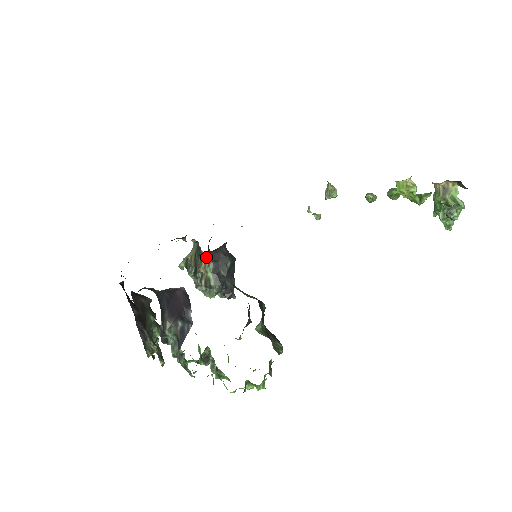
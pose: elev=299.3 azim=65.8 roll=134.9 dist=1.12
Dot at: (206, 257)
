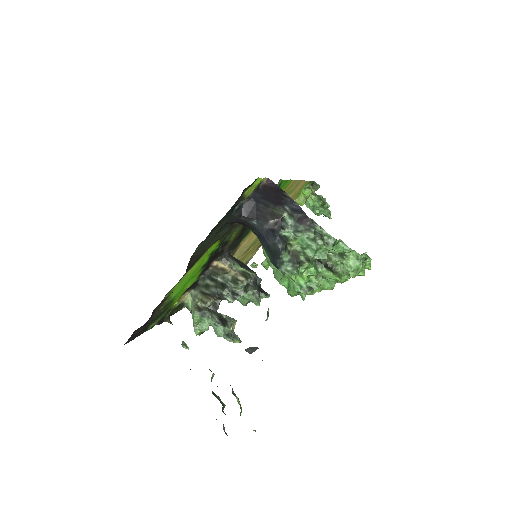
Dot at: (227, 258)
